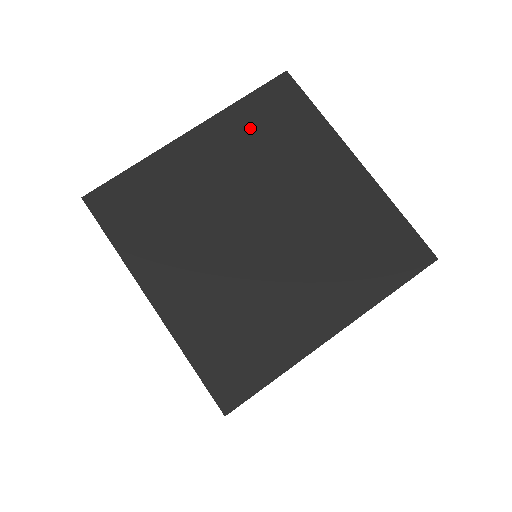
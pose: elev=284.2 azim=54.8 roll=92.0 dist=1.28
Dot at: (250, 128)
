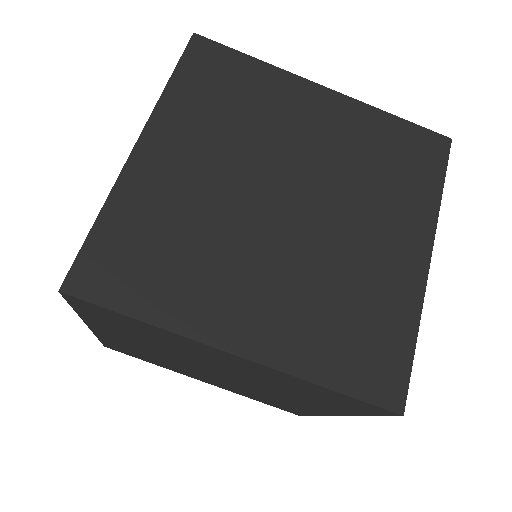
Dot at: (297, 386)
